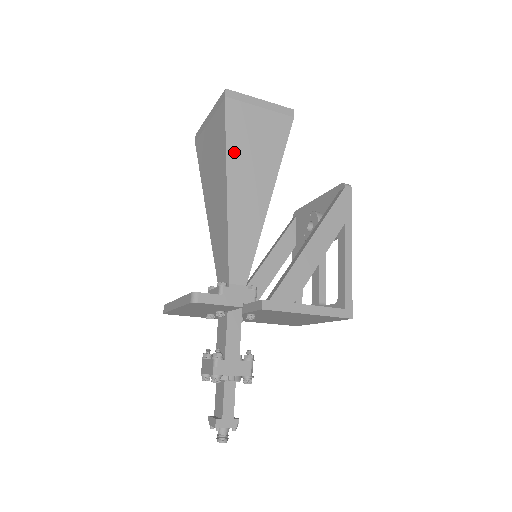
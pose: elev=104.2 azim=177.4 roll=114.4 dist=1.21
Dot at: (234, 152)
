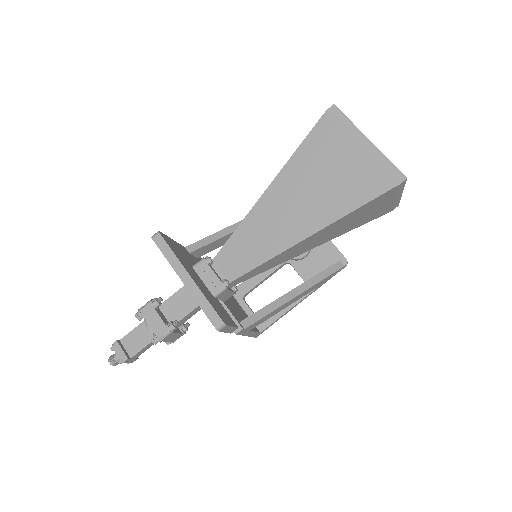
Dot at: (347, 217)
